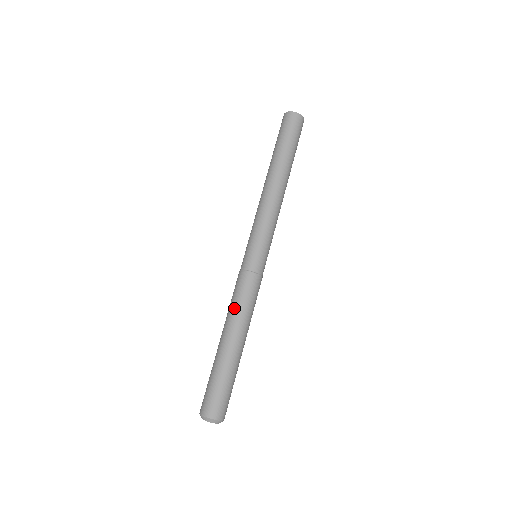
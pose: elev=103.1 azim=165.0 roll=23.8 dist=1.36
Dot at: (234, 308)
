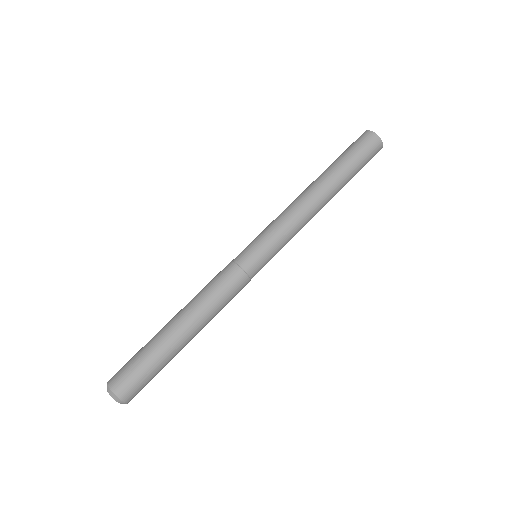
Dot at: (206, 298)
